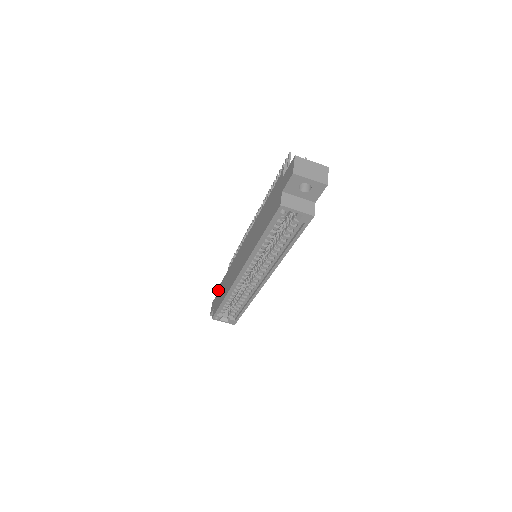
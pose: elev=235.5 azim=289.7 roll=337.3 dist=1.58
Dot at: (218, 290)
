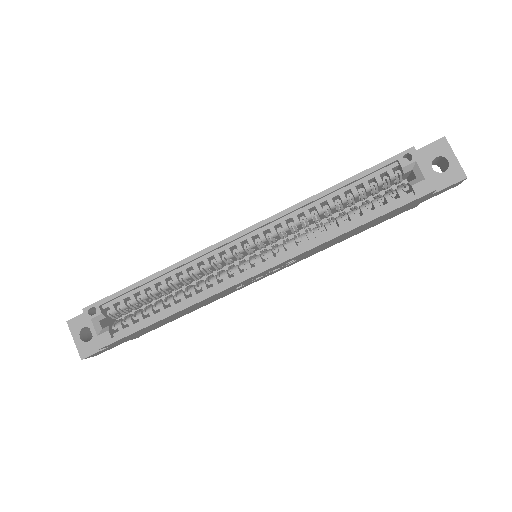
Dot at: occluded
